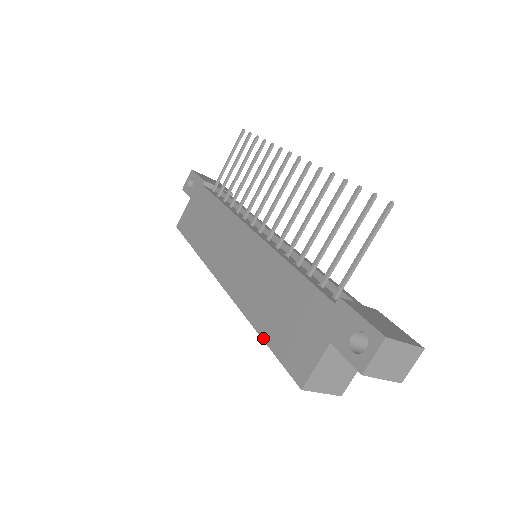
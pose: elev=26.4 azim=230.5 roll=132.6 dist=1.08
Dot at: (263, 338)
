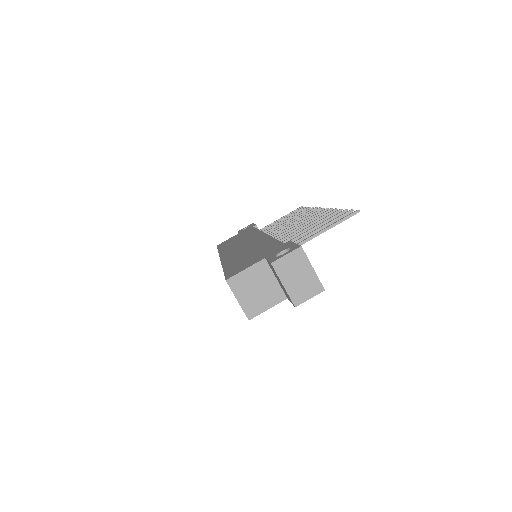
Dot at: (224, 269)
